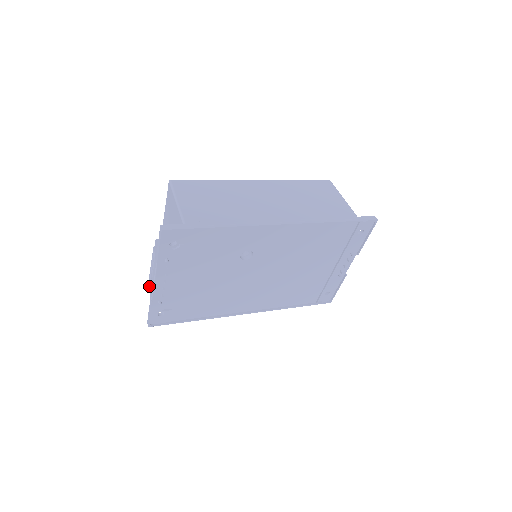
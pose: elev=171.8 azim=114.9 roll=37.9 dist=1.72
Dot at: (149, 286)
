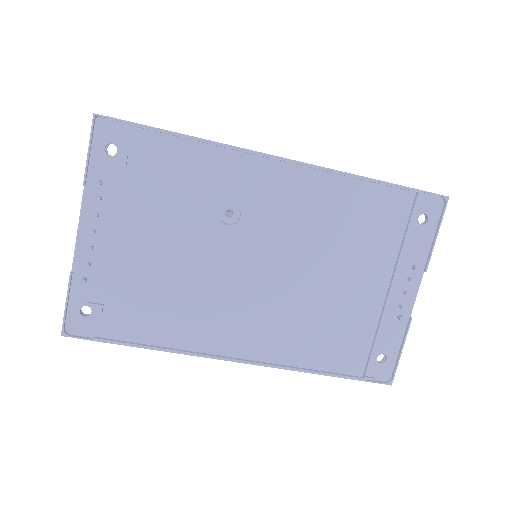
Dot at: occluded
